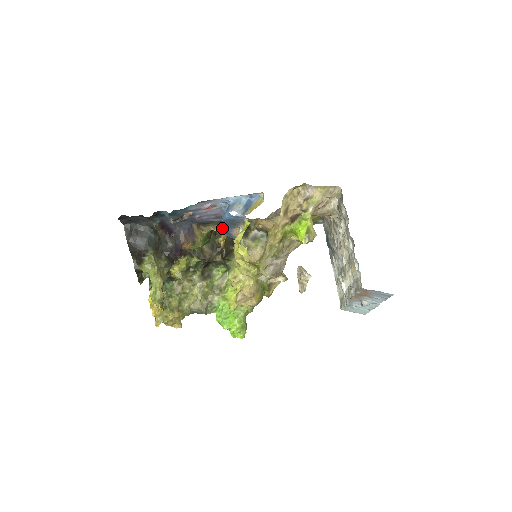
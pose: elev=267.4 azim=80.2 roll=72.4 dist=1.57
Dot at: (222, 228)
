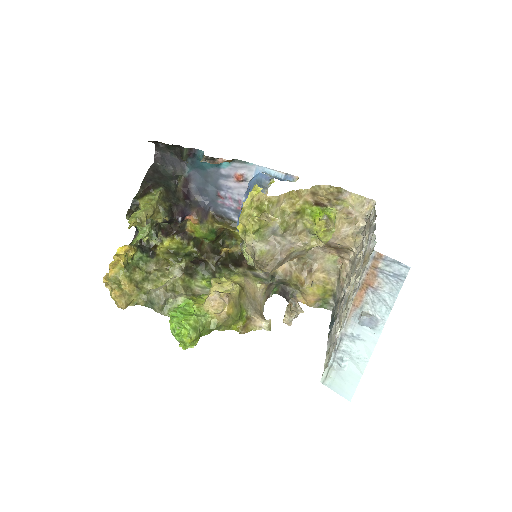
Dot at: (235, 230)
